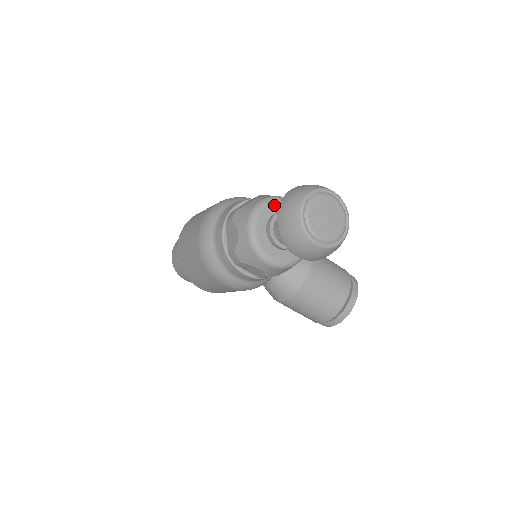
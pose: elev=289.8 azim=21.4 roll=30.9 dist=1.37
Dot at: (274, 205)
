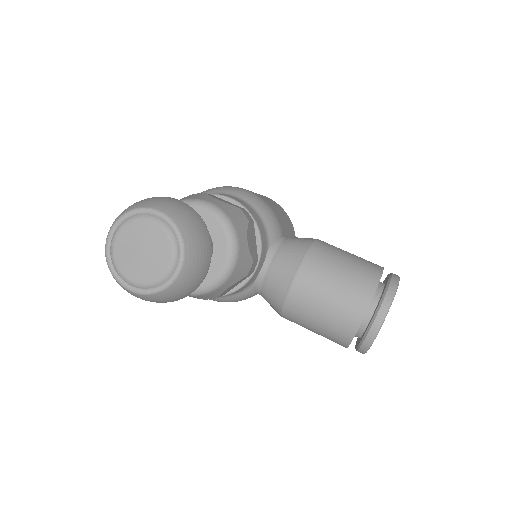
Dot at: occluded
